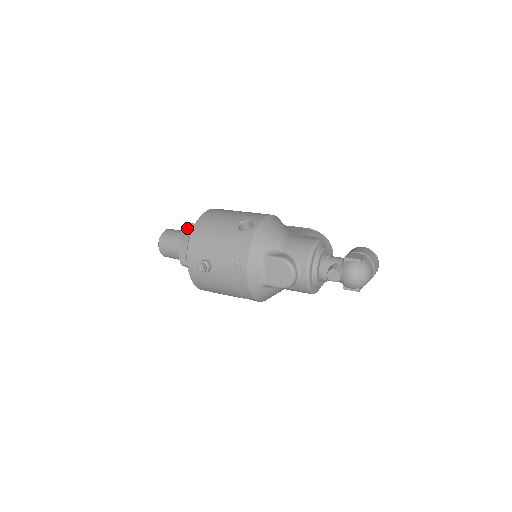
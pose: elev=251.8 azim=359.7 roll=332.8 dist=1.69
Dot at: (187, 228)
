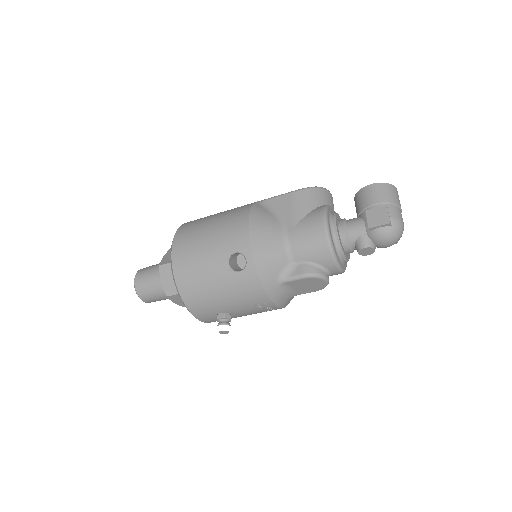
Dot at: (160, 275)
